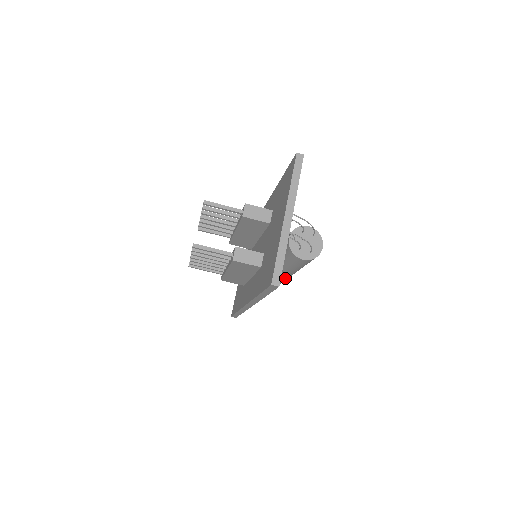
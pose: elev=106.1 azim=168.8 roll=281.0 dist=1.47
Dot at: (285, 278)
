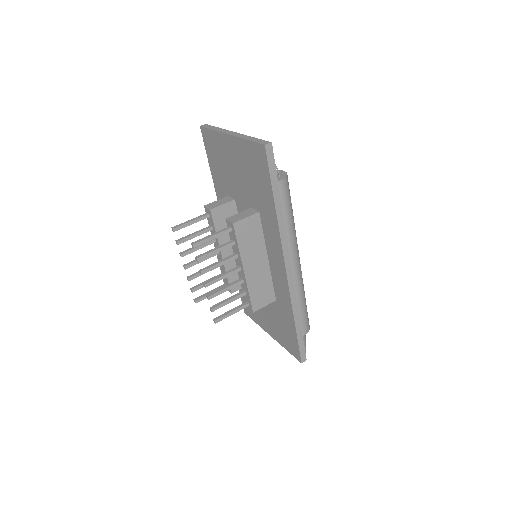
Dot at: (296, 259)
